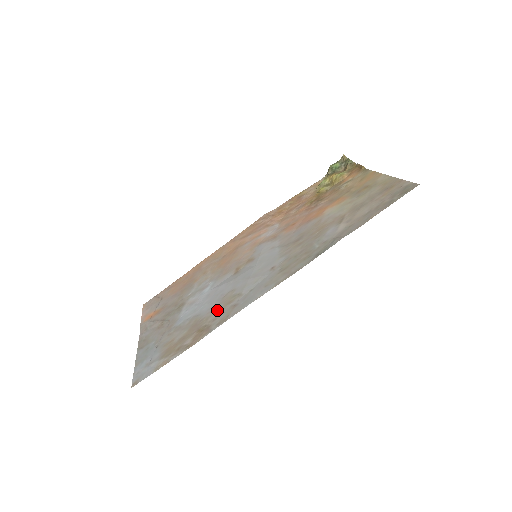
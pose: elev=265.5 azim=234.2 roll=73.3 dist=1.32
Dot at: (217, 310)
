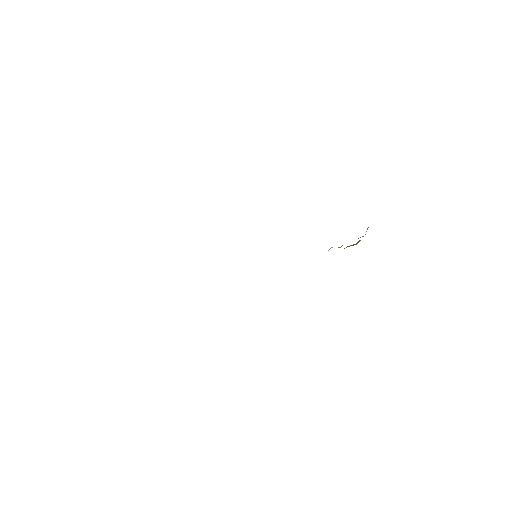
Dot at: occluded
